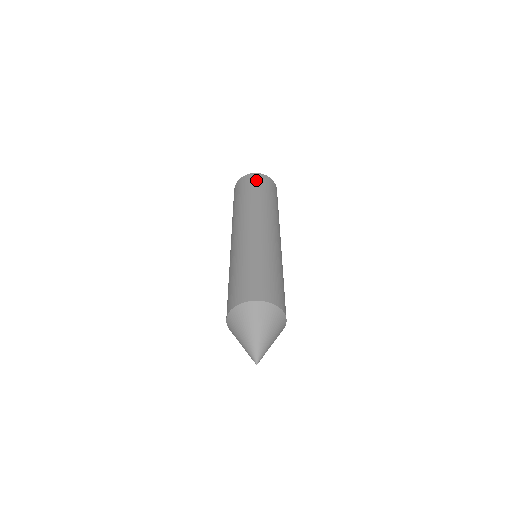
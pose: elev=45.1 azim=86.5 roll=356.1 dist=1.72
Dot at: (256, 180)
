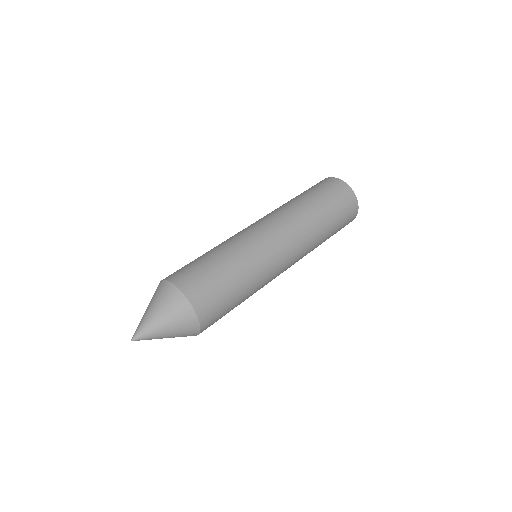
Dot at: (318, 183)
